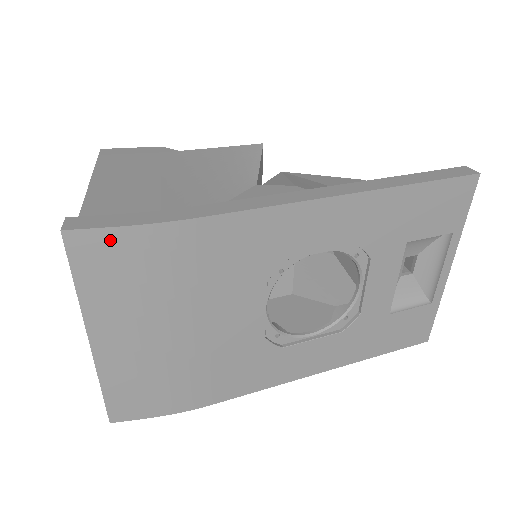
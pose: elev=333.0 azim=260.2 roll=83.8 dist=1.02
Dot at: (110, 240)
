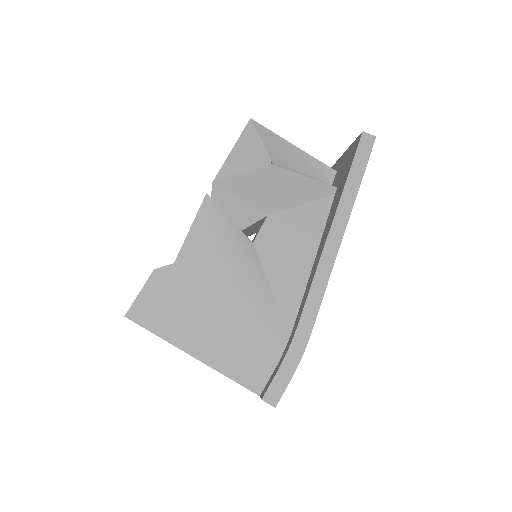
Dot at: occluded
